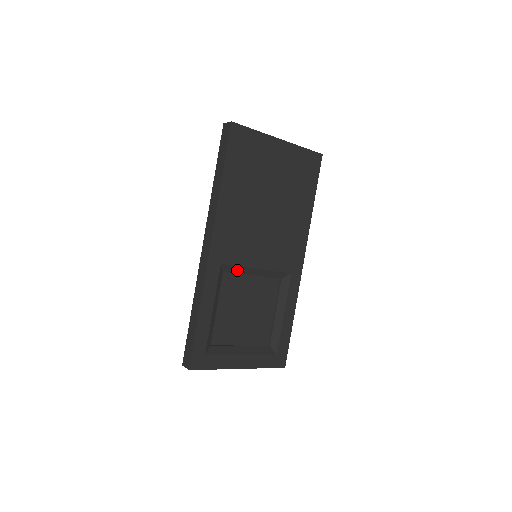
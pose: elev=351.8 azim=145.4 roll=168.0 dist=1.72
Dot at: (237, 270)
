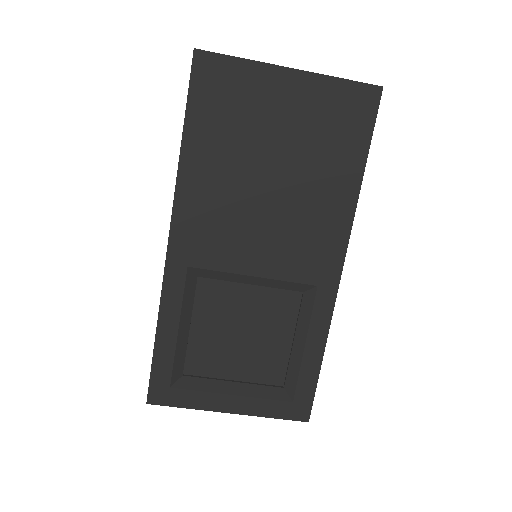
Dot at: (219, 276)
